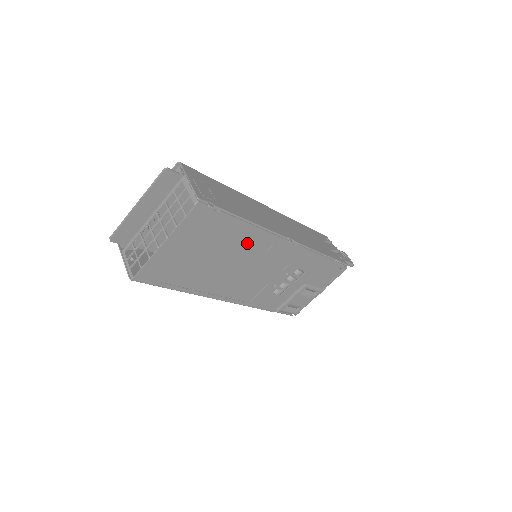
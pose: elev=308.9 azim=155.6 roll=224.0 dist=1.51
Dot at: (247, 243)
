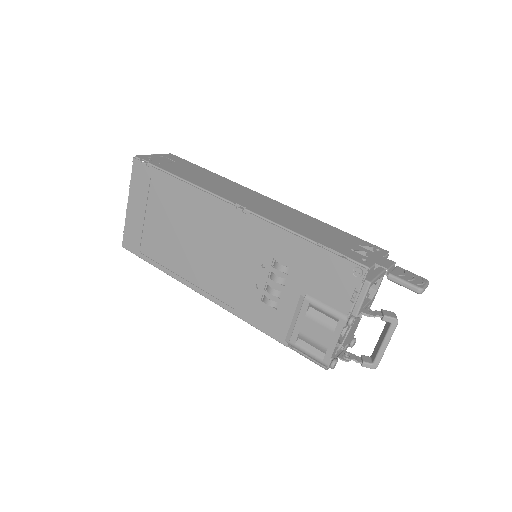
Dot at: (192, 208)
